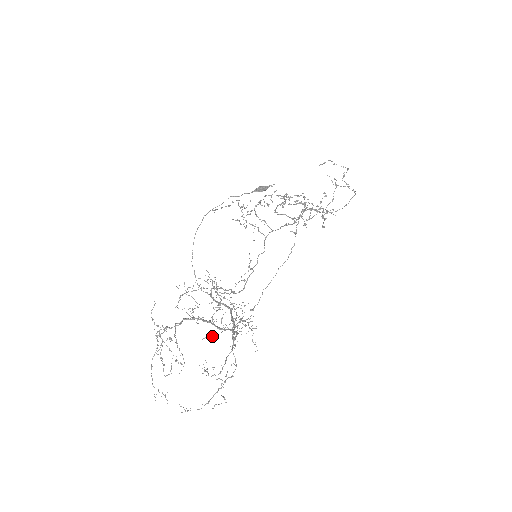
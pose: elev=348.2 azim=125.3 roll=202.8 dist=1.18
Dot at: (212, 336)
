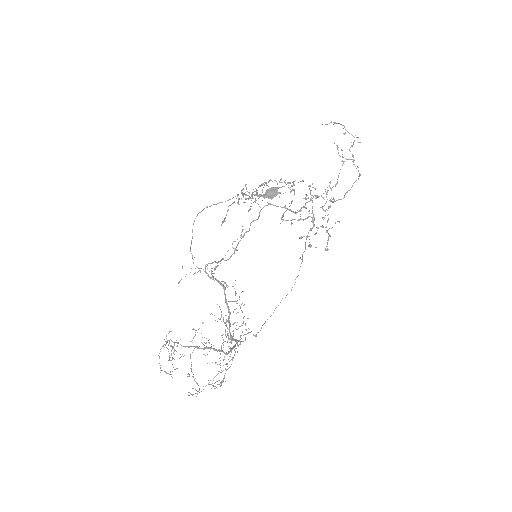
Dot at: occluded
